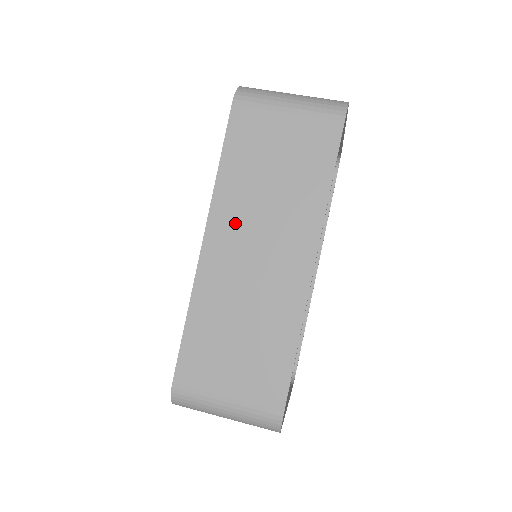
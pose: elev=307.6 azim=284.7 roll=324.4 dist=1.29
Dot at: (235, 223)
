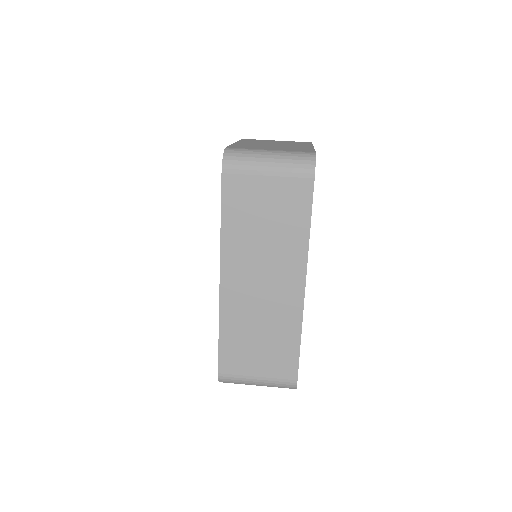
Dot at: (242, 264)
